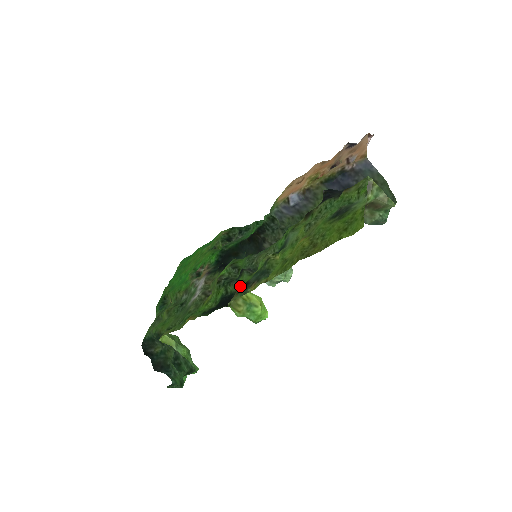
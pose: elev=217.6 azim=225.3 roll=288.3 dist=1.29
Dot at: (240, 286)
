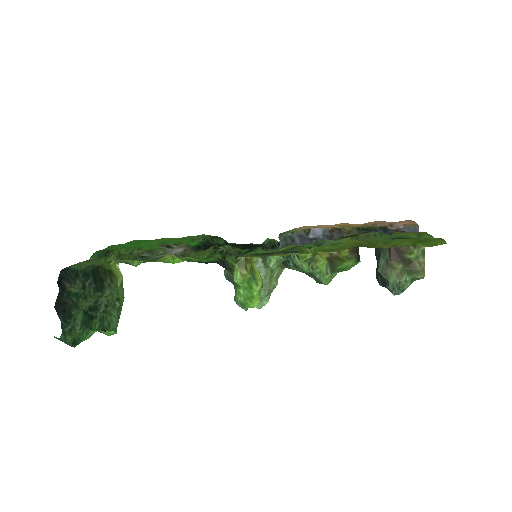
Dot at: occluded
